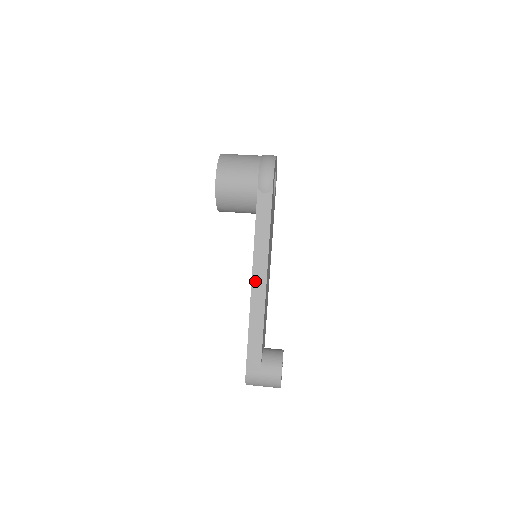
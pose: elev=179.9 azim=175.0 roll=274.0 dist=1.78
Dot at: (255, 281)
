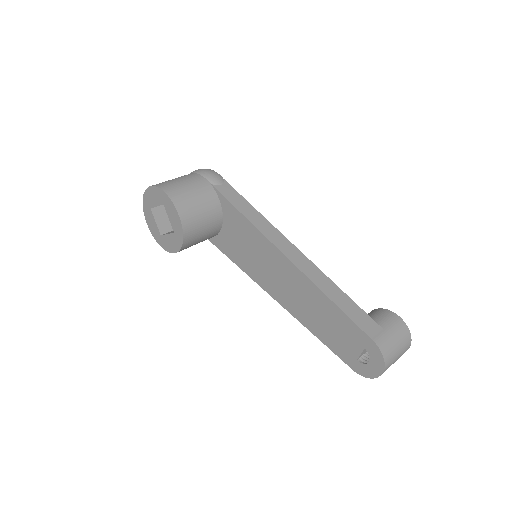
Dot at: (286, 252)
